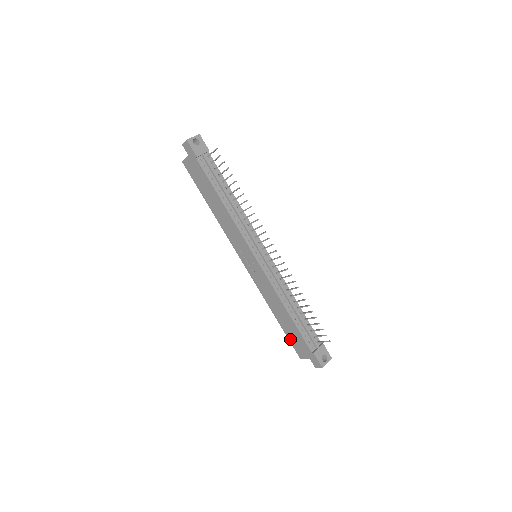
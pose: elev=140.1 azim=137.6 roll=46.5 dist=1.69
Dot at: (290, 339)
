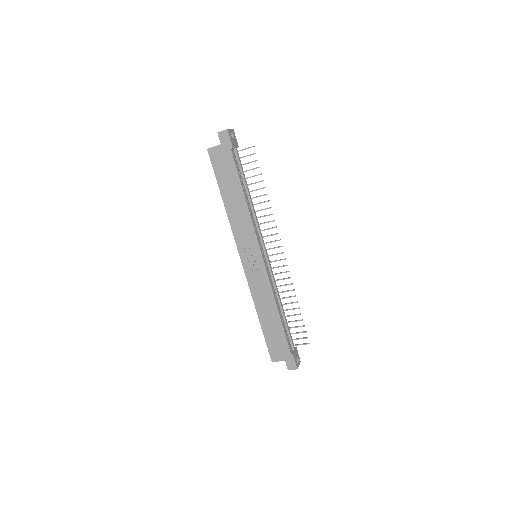
Dot at: (268, 341)
